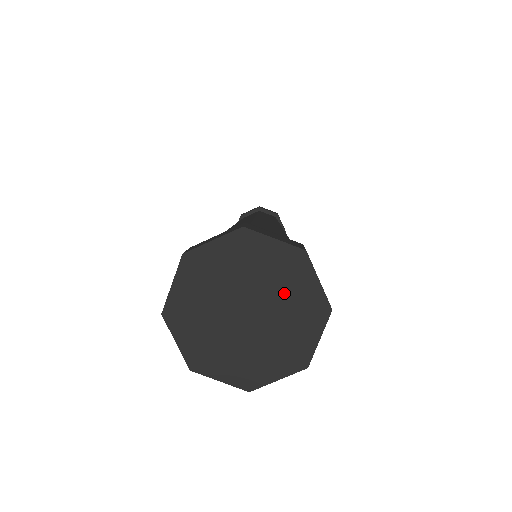
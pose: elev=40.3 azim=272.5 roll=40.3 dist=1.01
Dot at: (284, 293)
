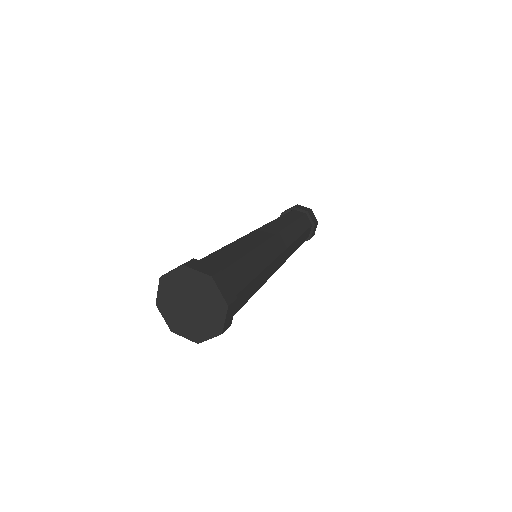
Dot at: (193, 287)
